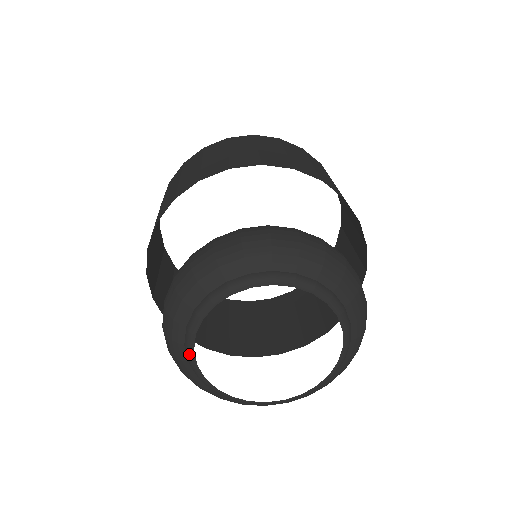
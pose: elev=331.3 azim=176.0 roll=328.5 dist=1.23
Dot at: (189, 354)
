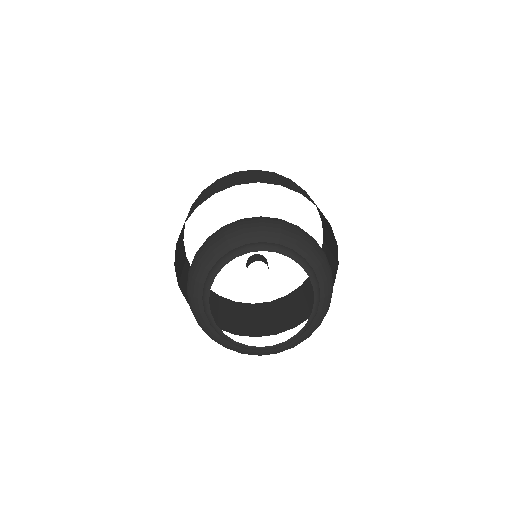
Dot at: (226, 339)
